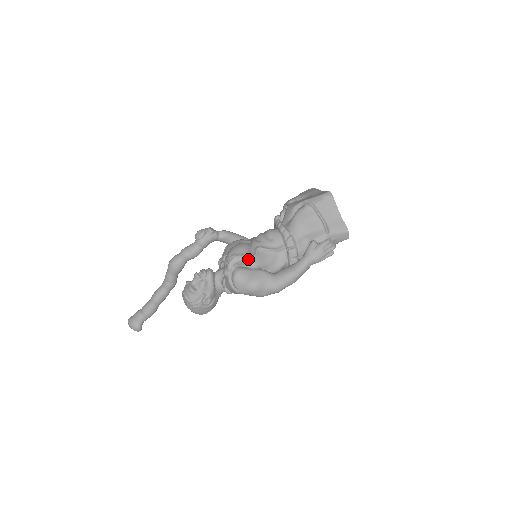
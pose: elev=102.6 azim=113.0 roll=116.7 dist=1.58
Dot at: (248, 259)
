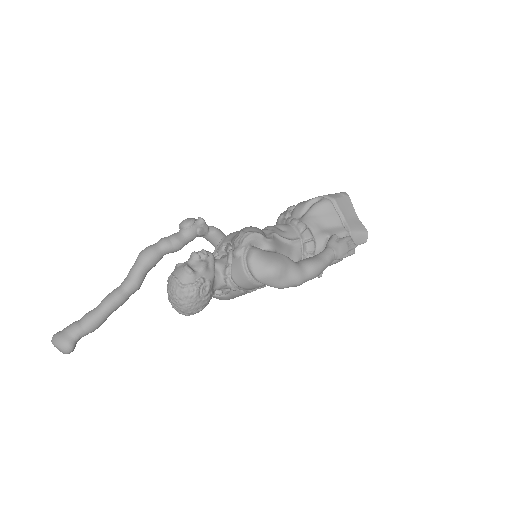
Dot at: (265, 240)
